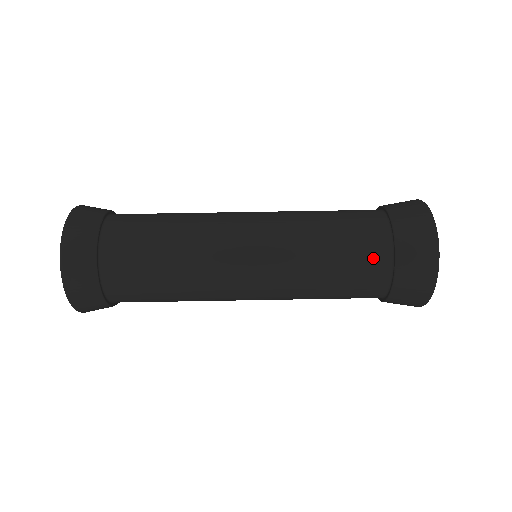
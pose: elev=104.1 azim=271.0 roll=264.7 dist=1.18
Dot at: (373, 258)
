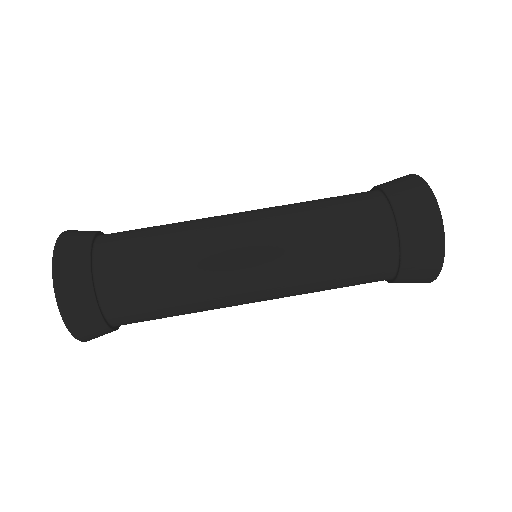
Dot at: (377, 242)
